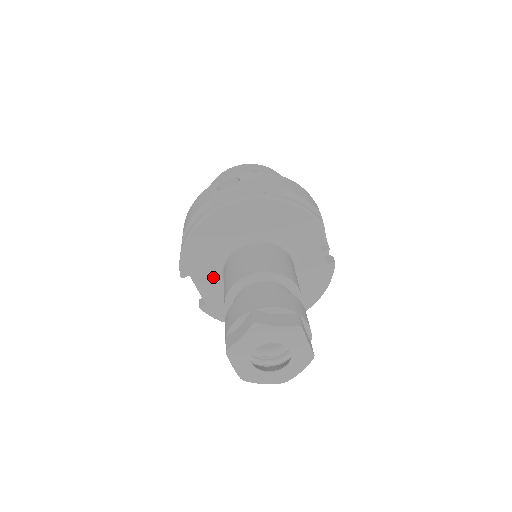
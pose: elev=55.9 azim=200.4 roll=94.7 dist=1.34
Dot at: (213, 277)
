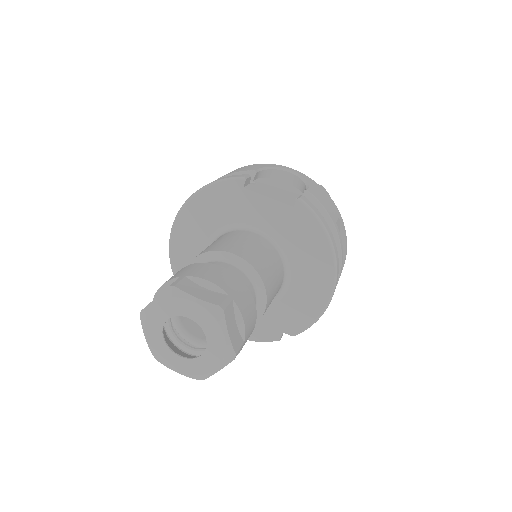
Dot at: occluded
